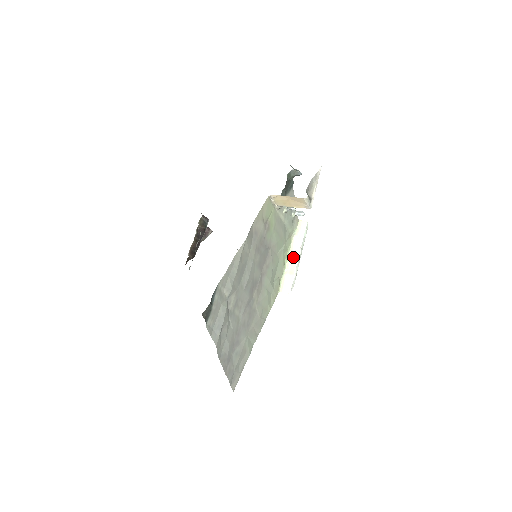
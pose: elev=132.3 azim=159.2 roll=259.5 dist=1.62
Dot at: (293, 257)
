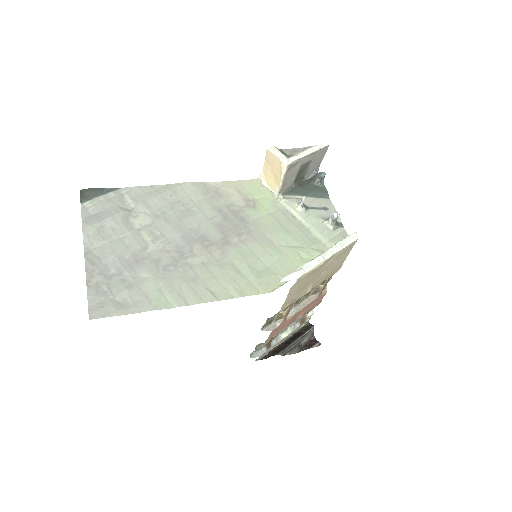
Dot at: occluded
